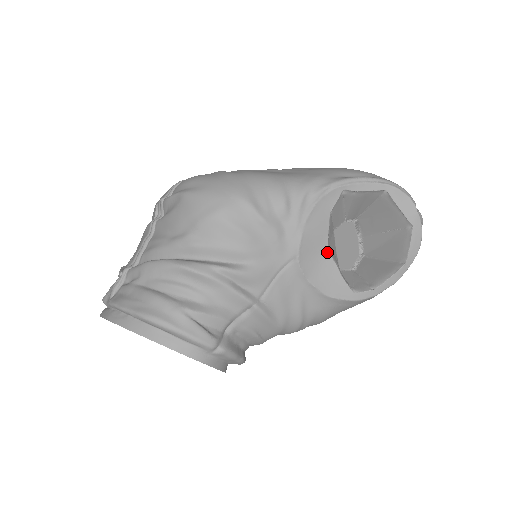
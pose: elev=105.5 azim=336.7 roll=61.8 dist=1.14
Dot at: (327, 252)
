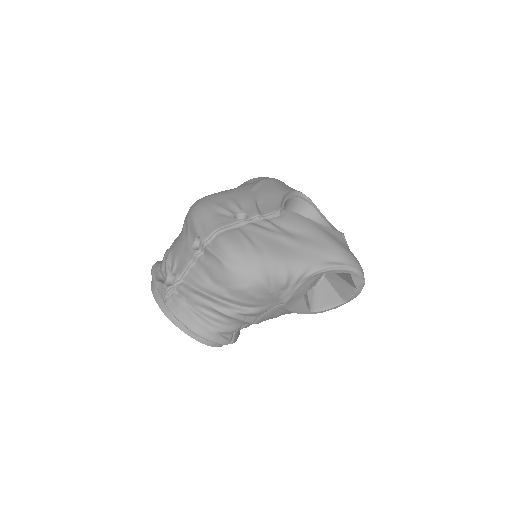
Dot at: (303, 298)
